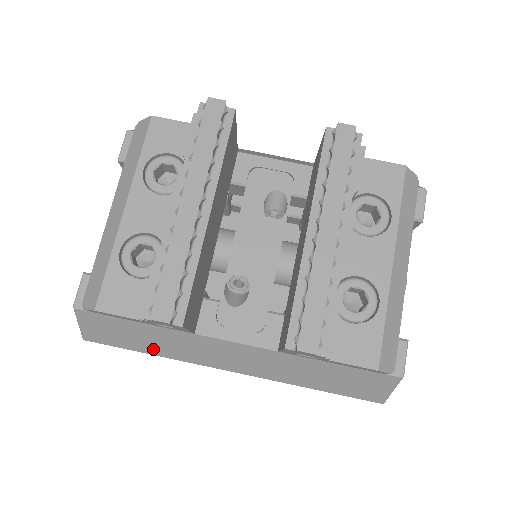
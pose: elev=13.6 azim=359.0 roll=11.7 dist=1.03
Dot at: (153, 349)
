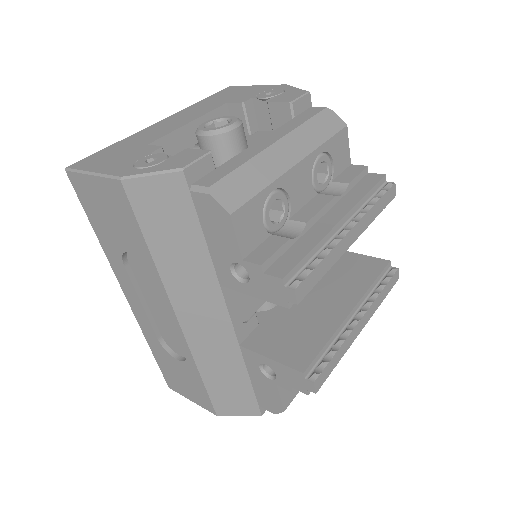
Dot at: (162, 253)
